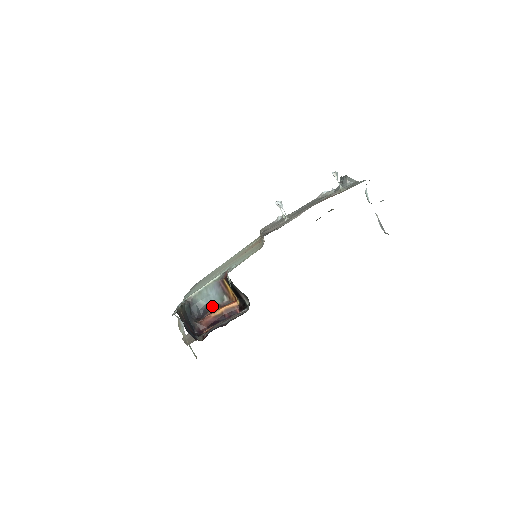
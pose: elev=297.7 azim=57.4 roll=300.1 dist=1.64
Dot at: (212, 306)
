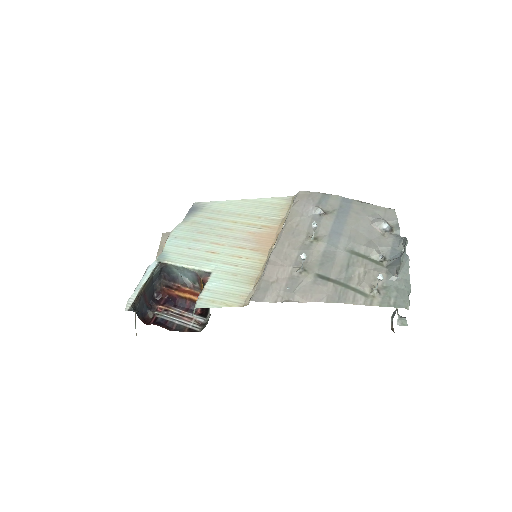
Dot at: (182, 280)
